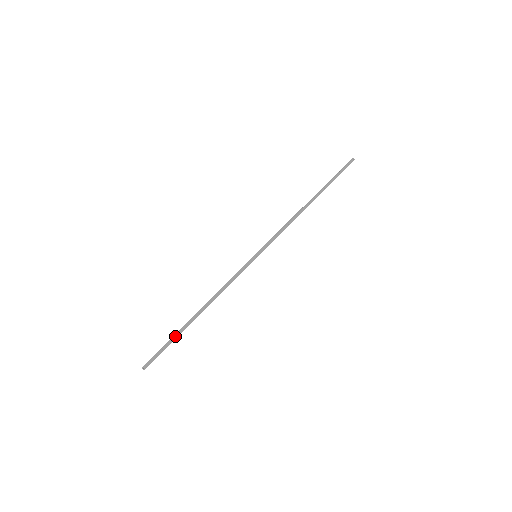
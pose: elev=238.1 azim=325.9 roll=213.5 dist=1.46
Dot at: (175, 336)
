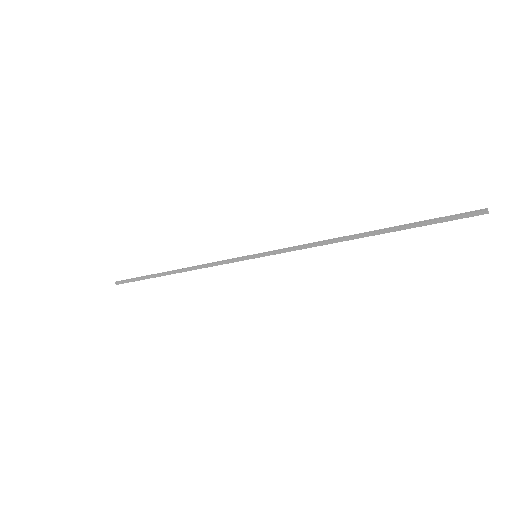
Dot at: (148, 276)
